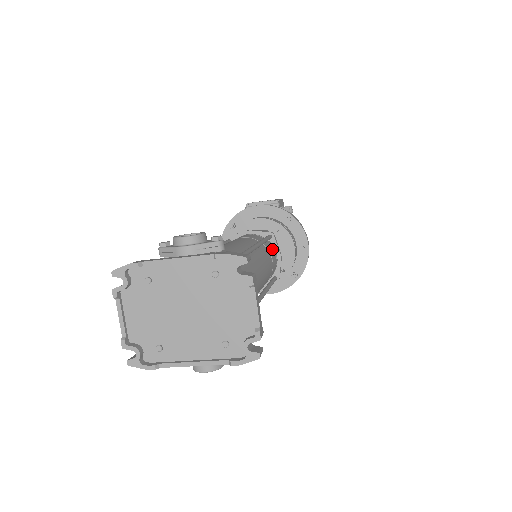
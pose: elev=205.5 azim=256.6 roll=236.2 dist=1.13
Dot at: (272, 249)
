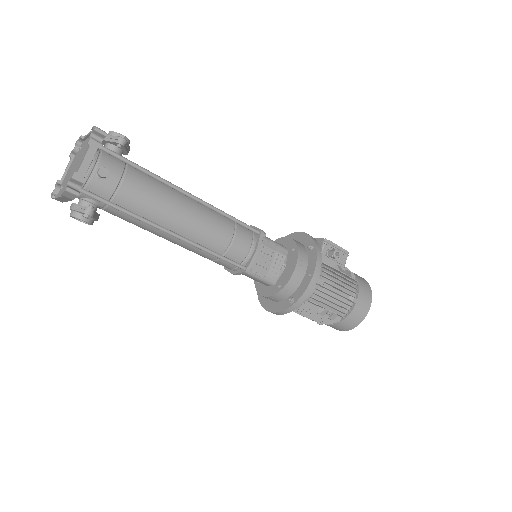
Dot at: (248, 238)
